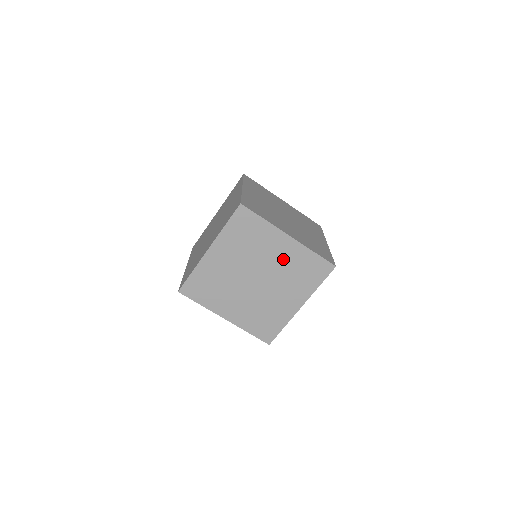
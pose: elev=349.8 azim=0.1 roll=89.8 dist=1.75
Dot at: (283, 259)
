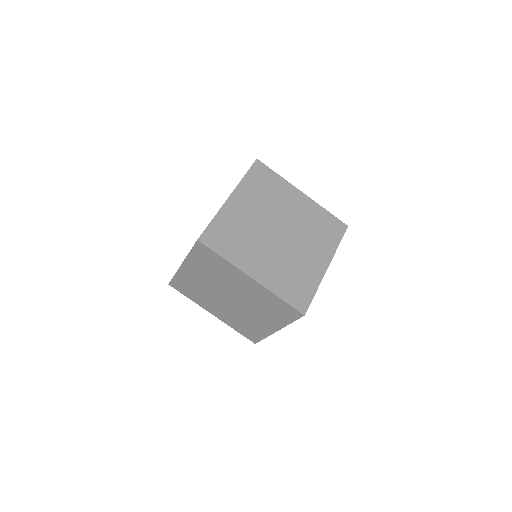
Dot at: (250, 293)
